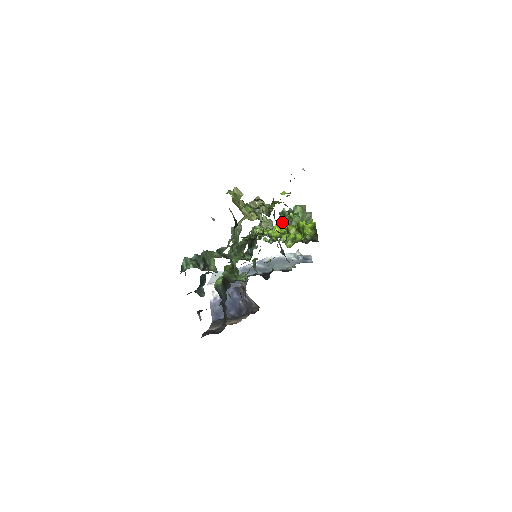
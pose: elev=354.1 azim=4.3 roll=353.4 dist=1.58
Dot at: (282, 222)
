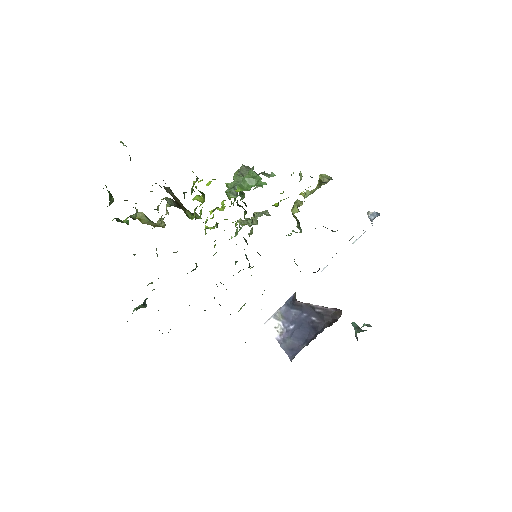
Dot at: occluded
